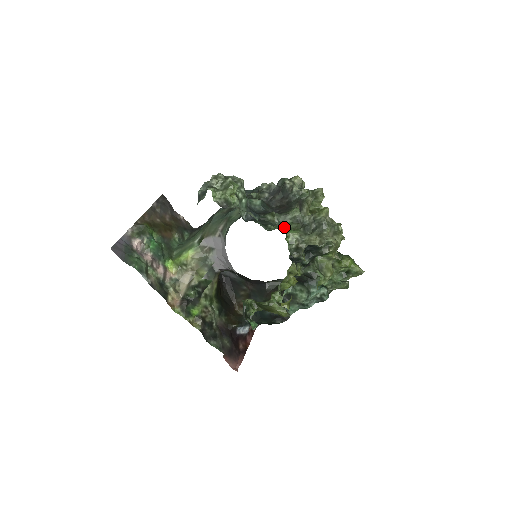
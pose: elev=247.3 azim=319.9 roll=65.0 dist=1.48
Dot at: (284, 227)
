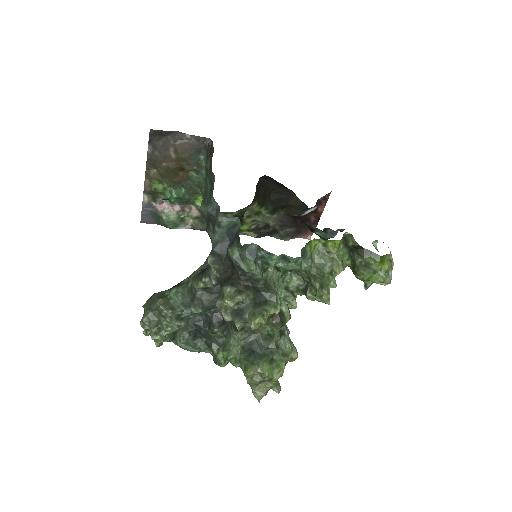
Dot at: occluded
